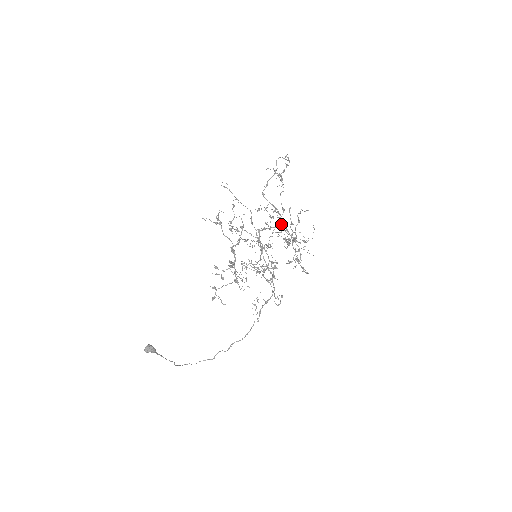
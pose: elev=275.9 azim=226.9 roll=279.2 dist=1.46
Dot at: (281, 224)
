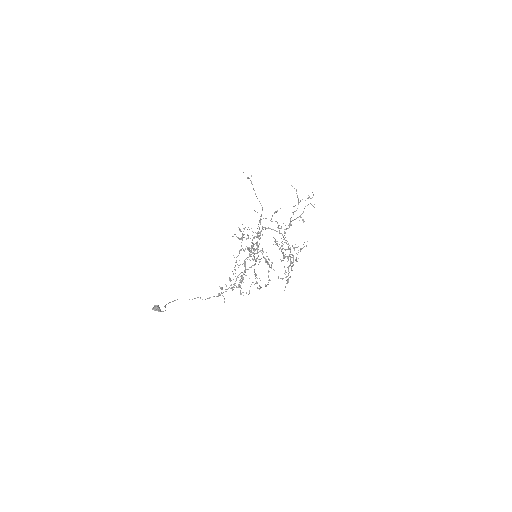
Dot at: occluded
